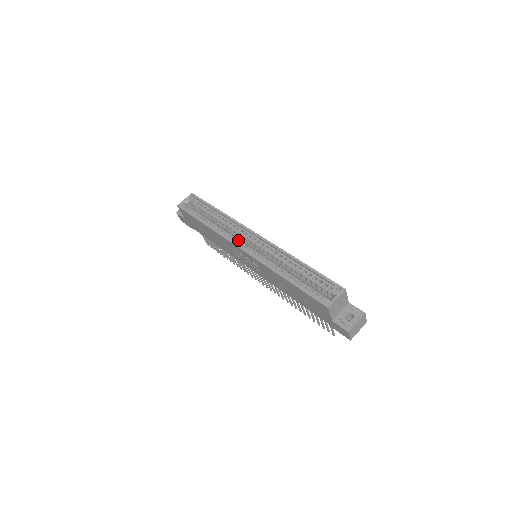
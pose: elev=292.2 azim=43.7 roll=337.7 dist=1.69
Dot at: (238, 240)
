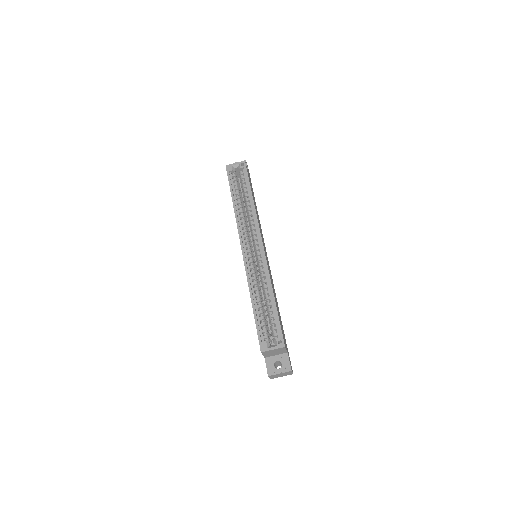
Dot at: (247, 237)
